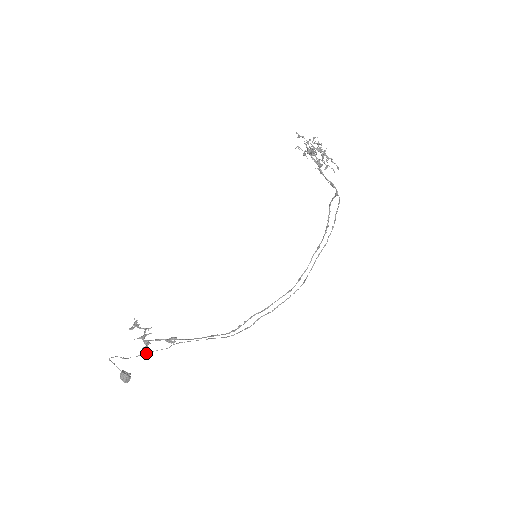
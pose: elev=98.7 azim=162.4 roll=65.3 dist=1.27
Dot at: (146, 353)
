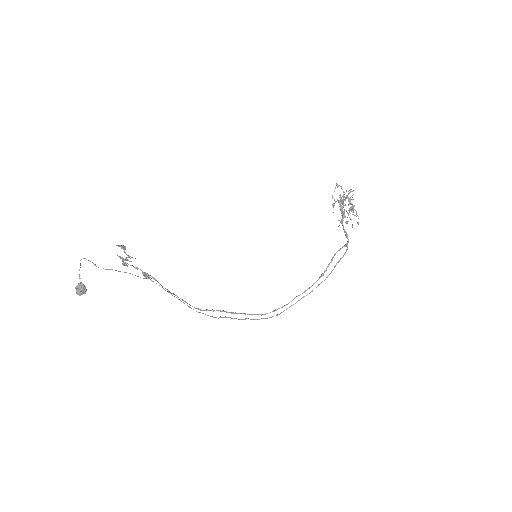
Dot at: (119, 271)
